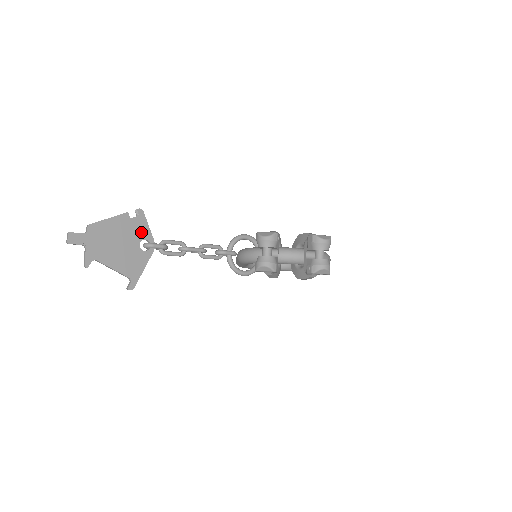
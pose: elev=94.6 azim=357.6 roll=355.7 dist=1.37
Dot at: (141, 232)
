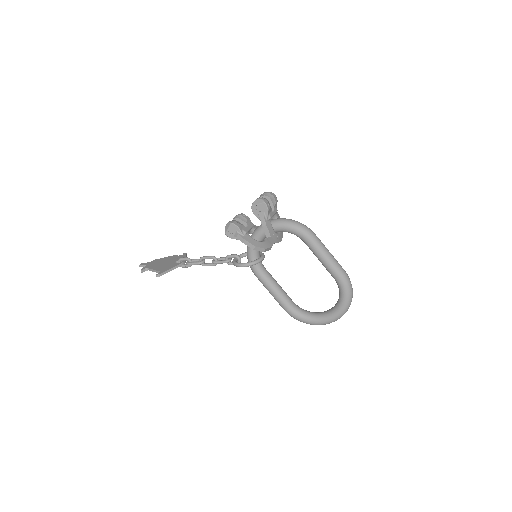
Dot at: occluded
